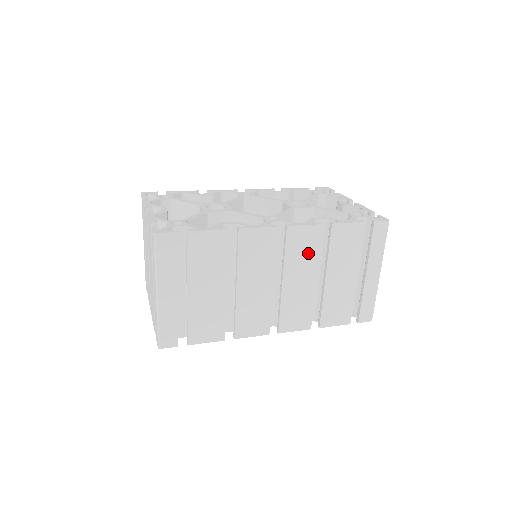
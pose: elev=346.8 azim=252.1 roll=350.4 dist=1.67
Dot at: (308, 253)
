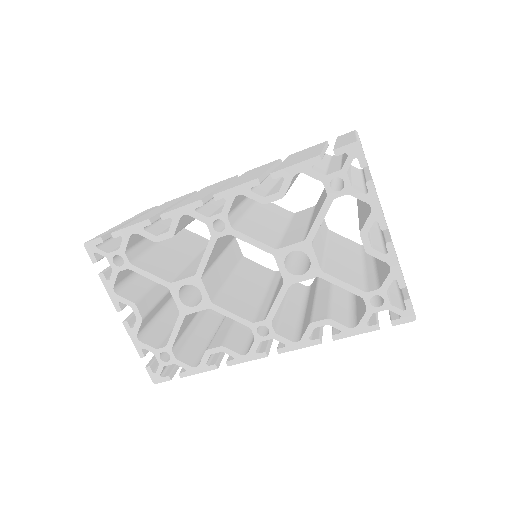
Dot at: occluded
